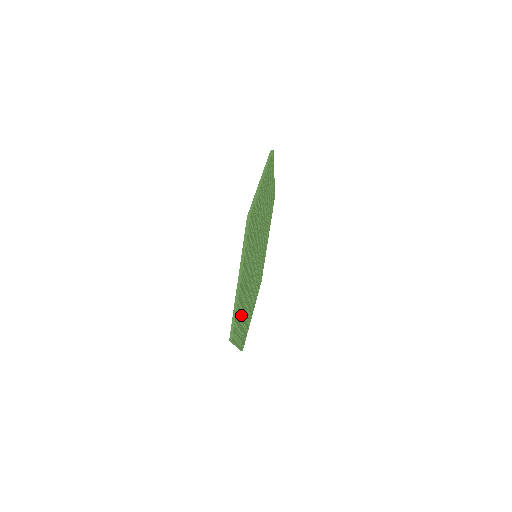
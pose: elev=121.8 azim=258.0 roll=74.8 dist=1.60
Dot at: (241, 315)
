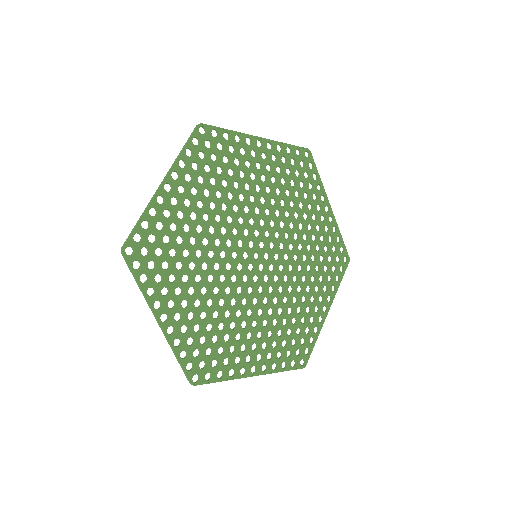
Dot at: (208, 179)
